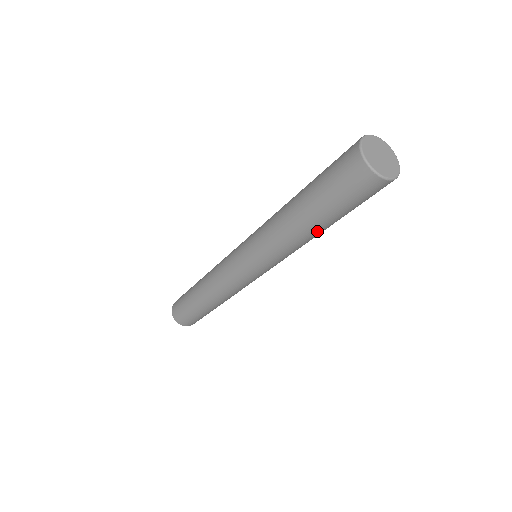
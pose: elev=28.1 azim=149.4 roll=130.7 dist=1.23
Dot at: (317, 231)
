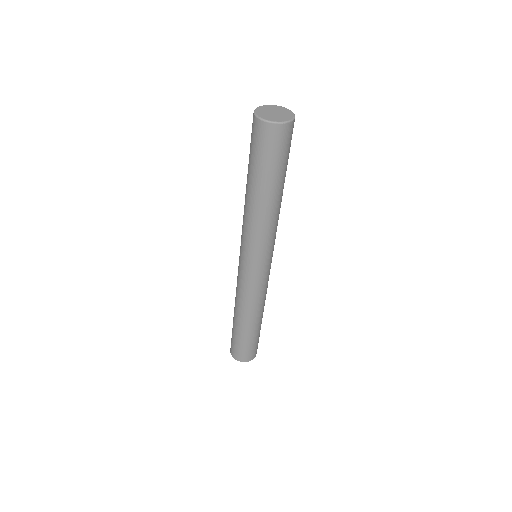
Dot at: (257, 197)
